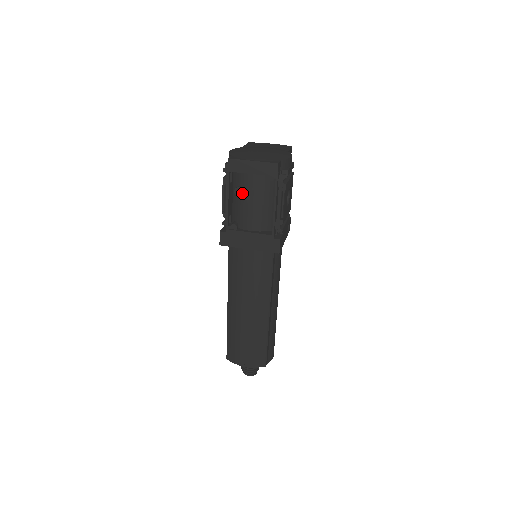
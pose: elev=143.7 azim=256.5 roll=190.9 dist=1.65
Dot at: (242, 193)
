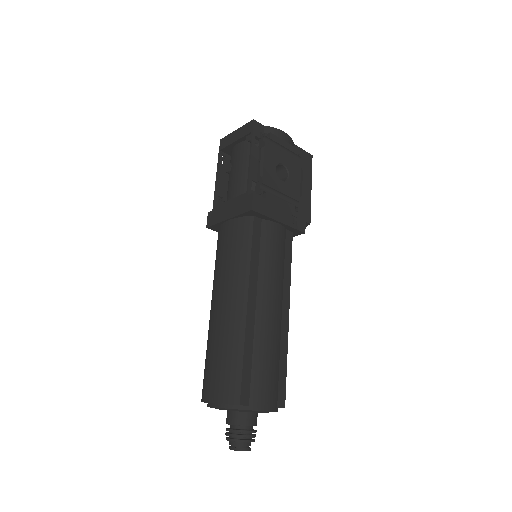
Dot at: (230, 167)
